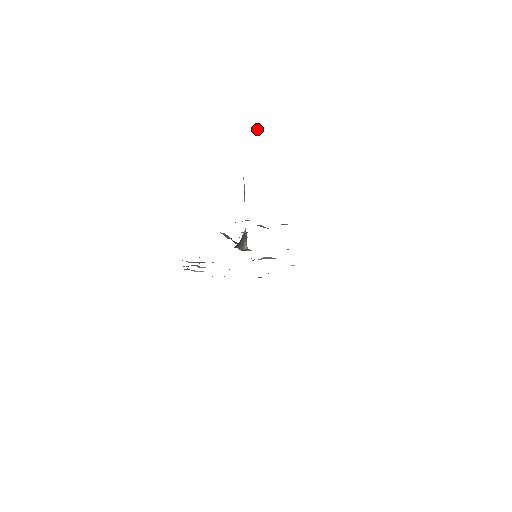
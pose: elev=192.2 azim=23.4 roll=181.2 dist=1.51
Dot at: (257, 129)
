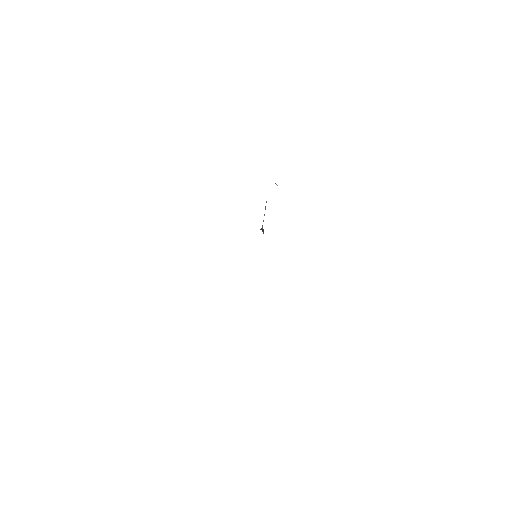
Dot at: occluded
